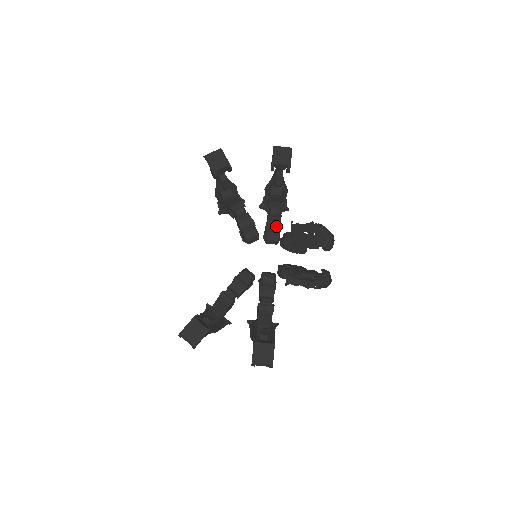
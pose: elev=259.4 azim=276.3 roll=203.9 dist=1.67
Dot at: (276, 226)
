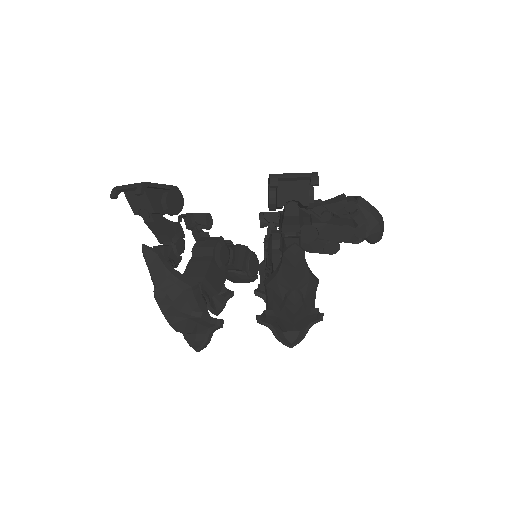
Dot at: occluded
